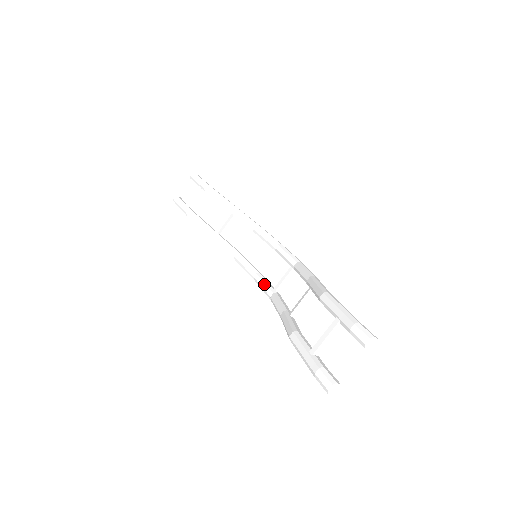
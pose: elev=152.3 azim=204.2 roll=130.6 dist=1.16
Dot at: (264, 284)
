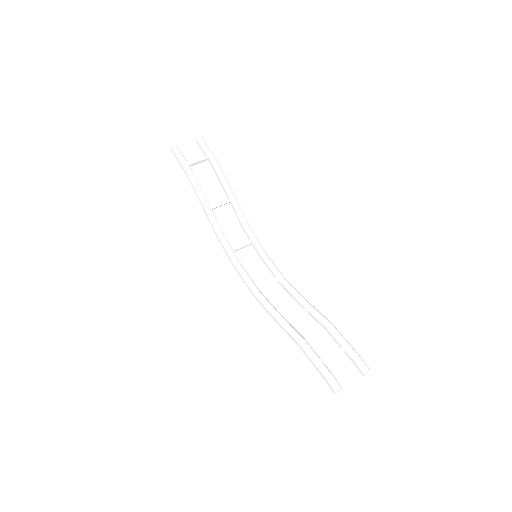
Dot at: (249, 278)
